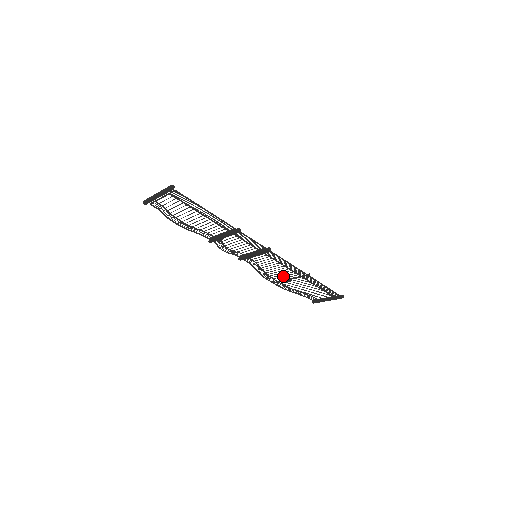
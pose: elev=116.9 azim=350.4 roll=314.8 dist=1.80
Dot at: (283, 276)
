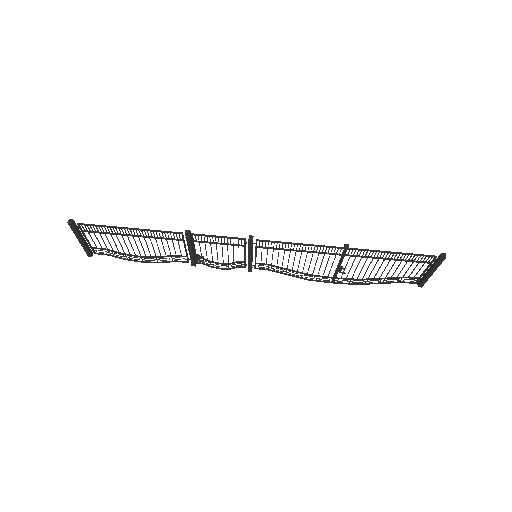
Dot at: occluded
